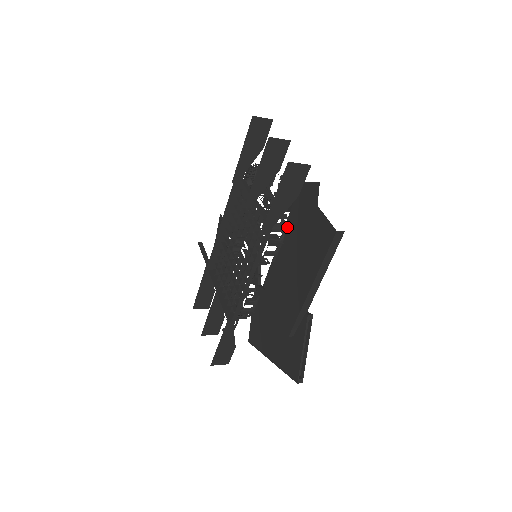
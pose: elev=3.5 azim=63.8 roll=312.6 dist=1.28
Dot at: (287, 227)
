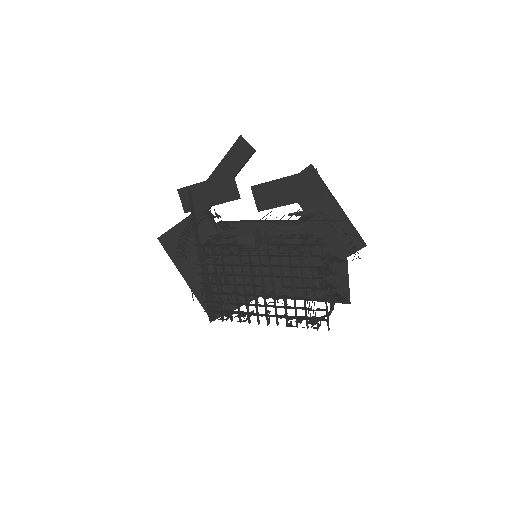
Dot at: occluded
